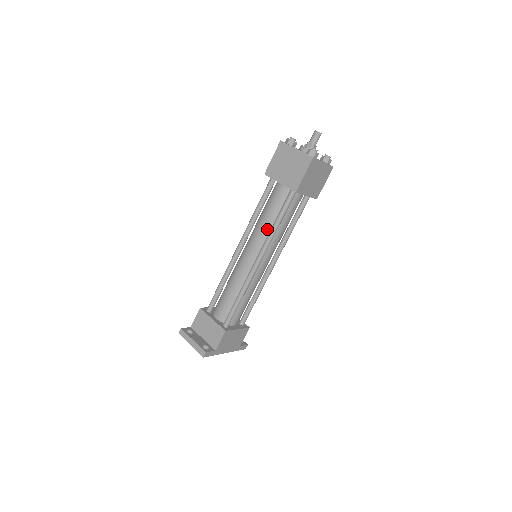
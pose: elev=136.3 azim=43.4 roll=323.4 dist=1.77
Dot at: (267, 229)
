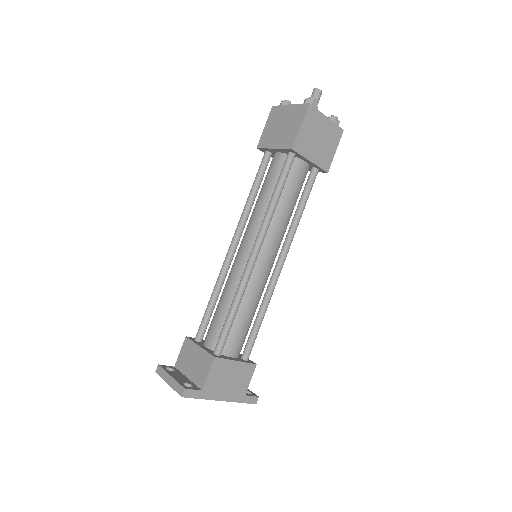
Dot at: (264, 210)
